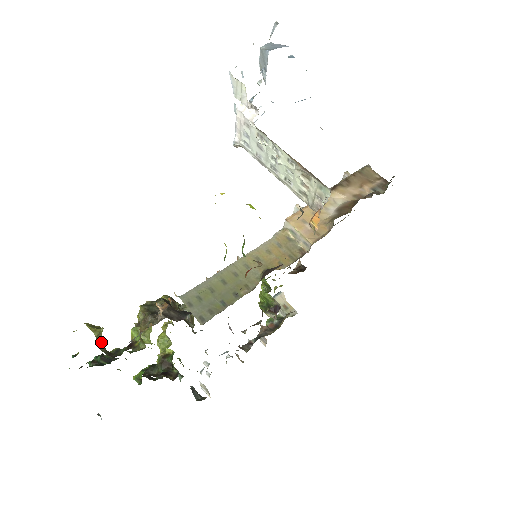
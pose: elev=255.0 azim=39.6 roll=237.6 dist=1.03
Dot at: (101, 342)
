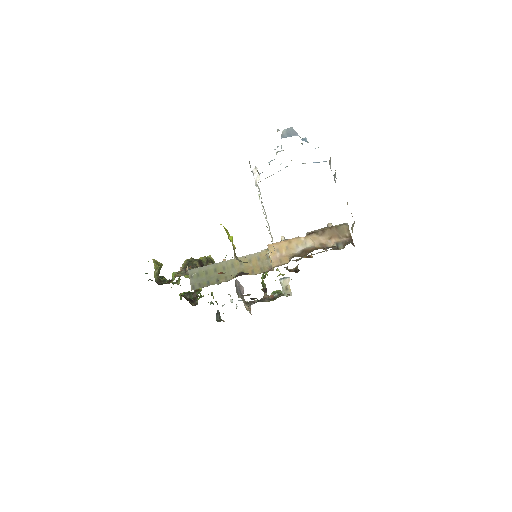
Dot at: (157, 273)
